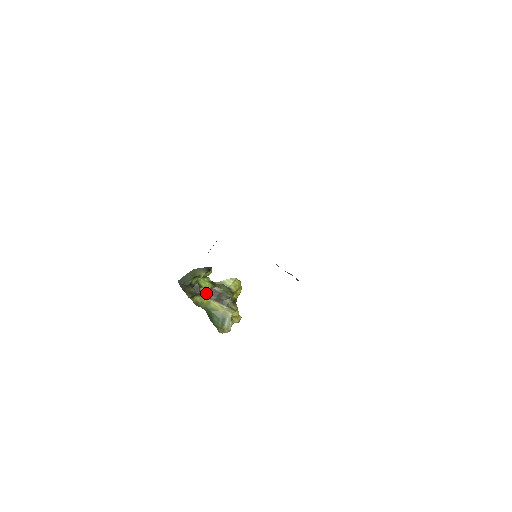
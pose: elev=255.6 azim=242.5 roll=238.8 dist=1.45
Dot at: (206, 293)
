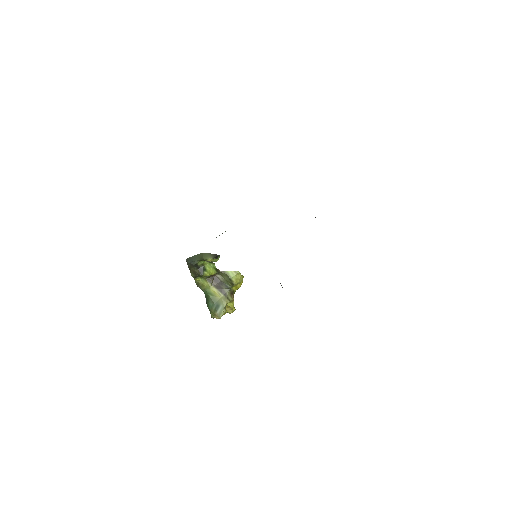
Dot at: (209, 277)
